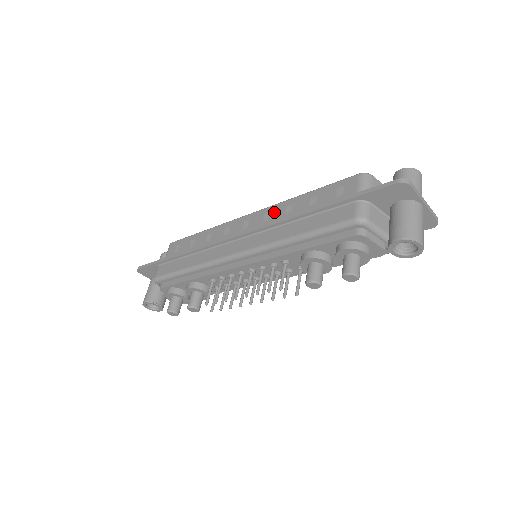
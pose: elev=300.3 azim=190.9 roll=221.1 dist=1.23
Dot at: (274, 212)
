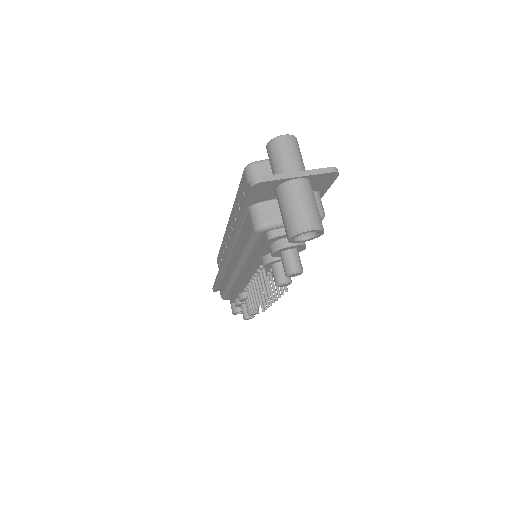
Dot at: (232, 223)
